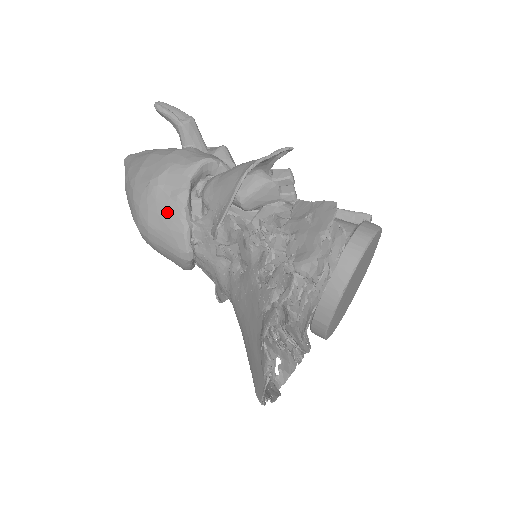
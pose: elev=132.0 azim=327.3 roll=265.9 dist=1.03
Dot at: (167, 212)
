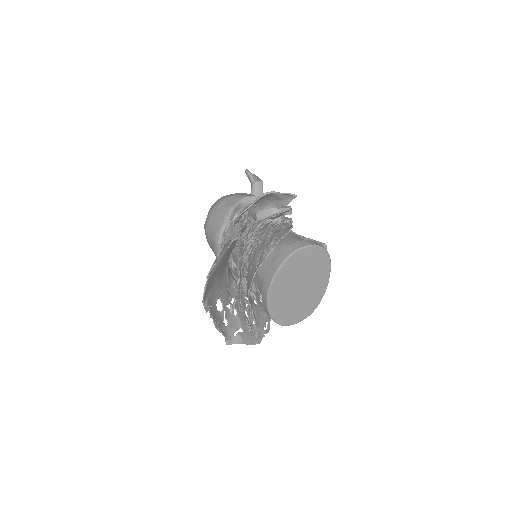
Dot at: (220, 214)
